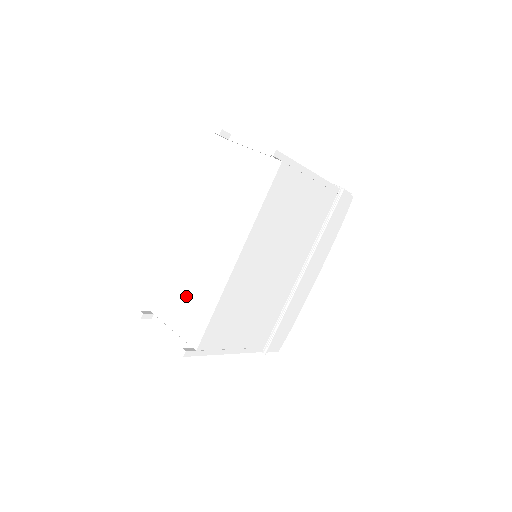
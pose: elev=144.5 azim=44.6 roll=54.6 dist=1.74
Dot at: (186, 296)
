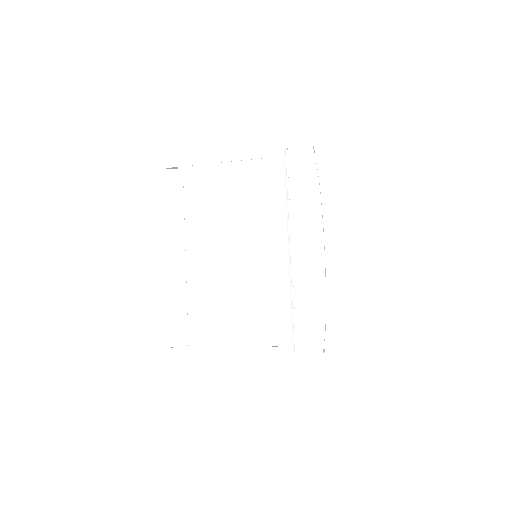
Dot at: occluded
